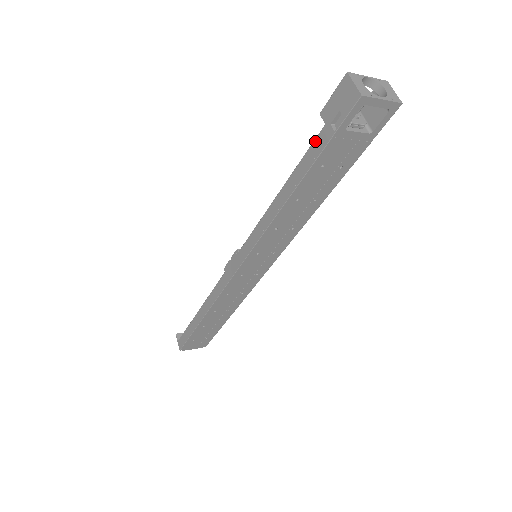
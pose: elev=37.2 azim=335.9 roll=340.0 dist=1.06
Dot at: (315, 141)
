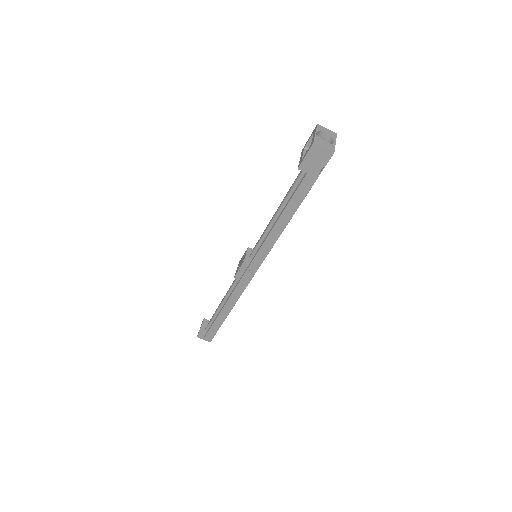
Dot at: (302, 184)
